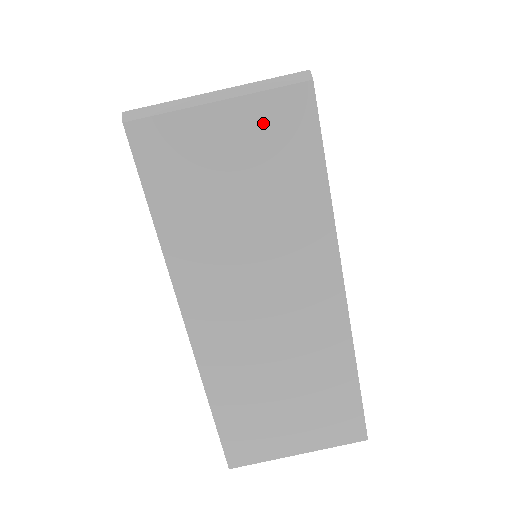
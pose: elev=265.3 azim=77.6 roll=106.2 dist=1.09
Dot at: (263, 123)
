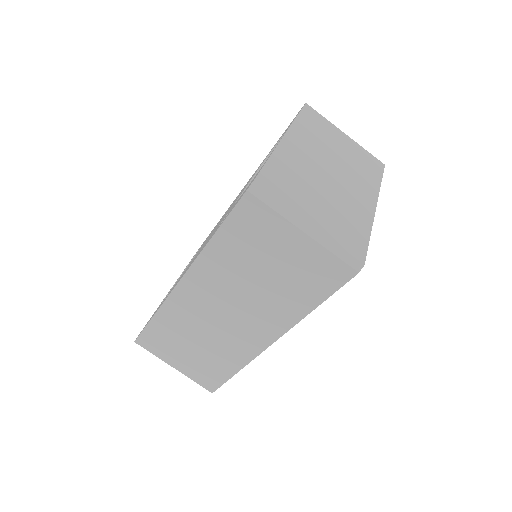
Dot at: (314, 261)
